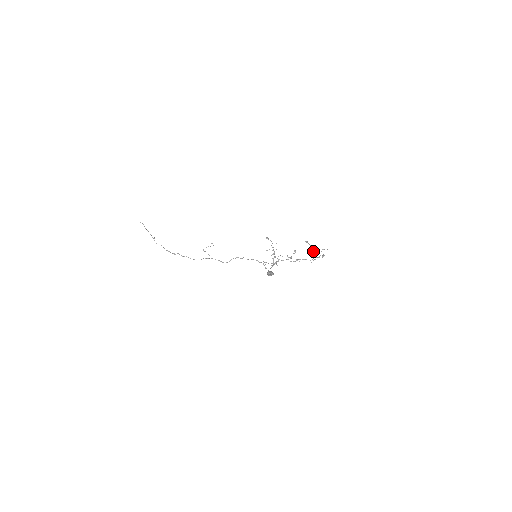
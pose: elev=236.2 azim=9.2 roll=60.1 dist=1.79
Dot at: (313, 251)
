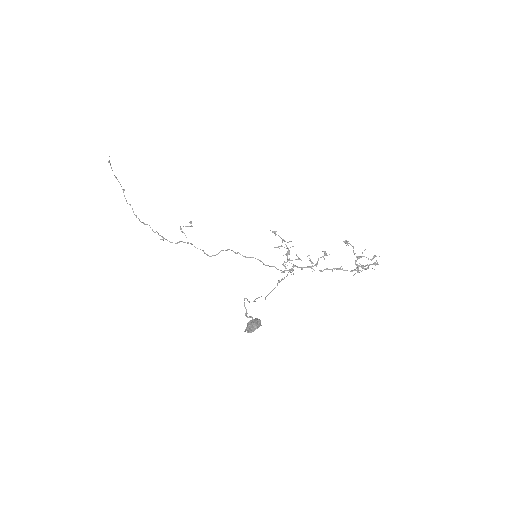
Dot at: (357, 258)
